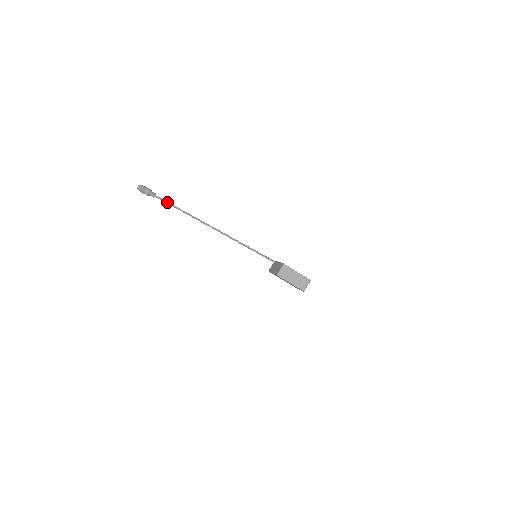
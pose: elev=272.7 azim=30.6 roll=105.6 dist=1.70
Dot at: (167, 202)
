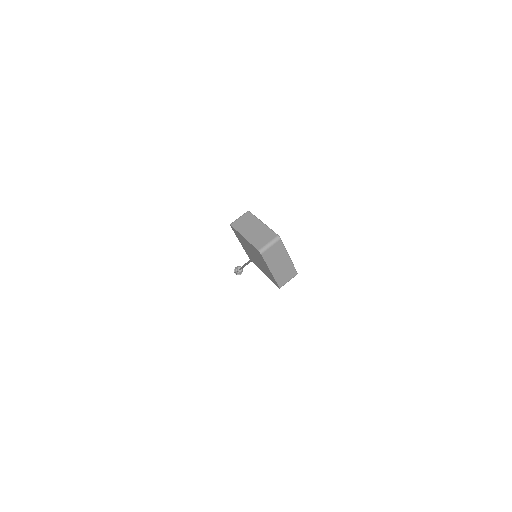
Dot at: occluded
